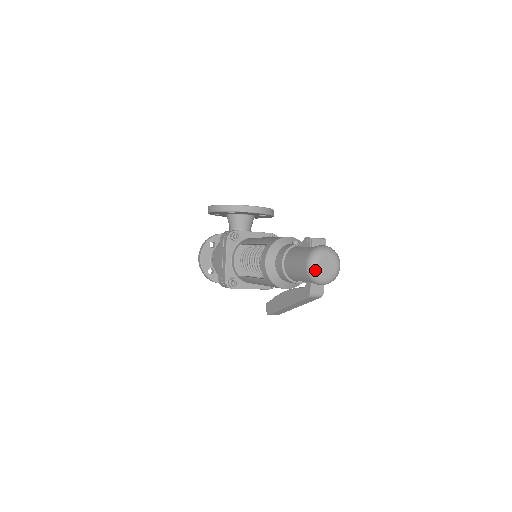
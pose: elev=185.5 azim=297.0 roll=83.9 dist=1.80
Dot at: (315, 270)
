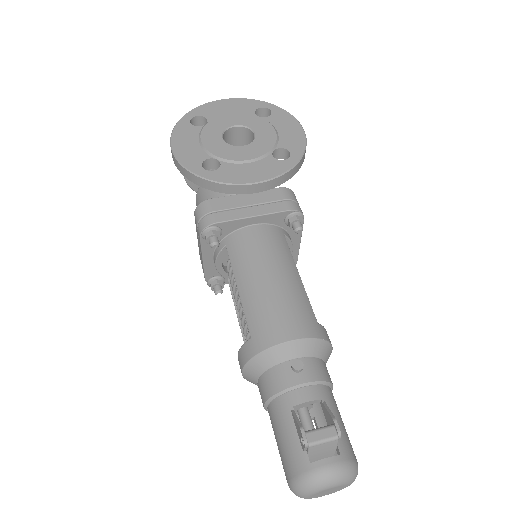
Dot at: occluded
